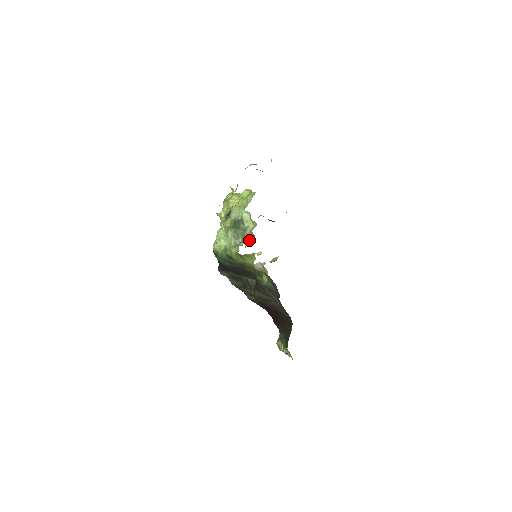
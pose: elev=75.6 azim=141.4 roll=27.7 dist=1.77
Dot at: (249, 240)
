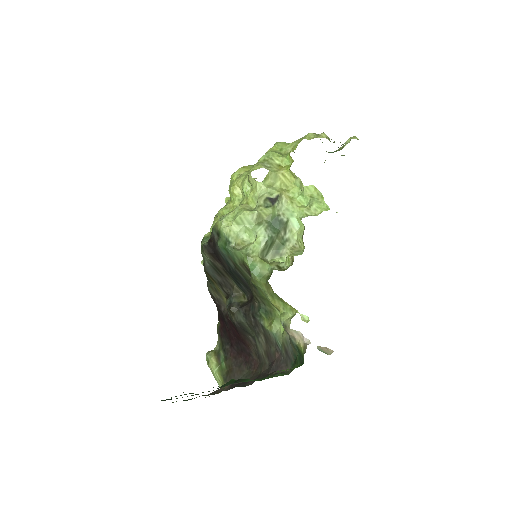
Dot at: occluded
